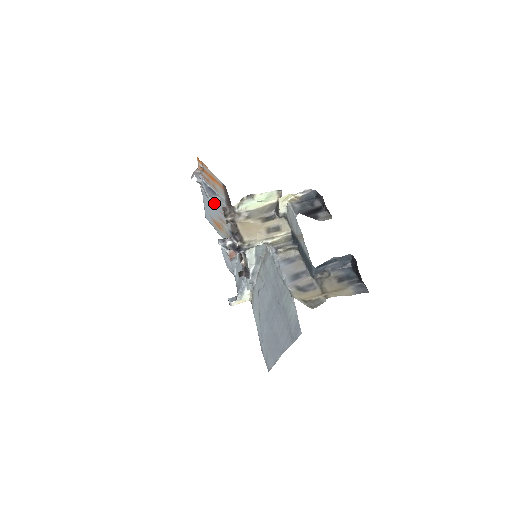
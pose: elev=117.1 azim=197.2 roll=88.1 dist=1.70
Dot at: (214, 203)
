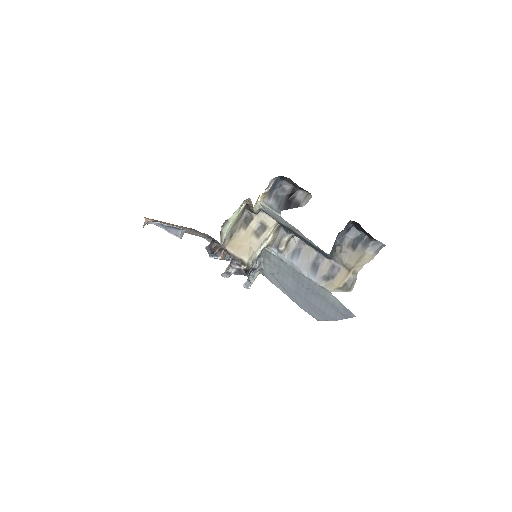
Dot at: occluded
